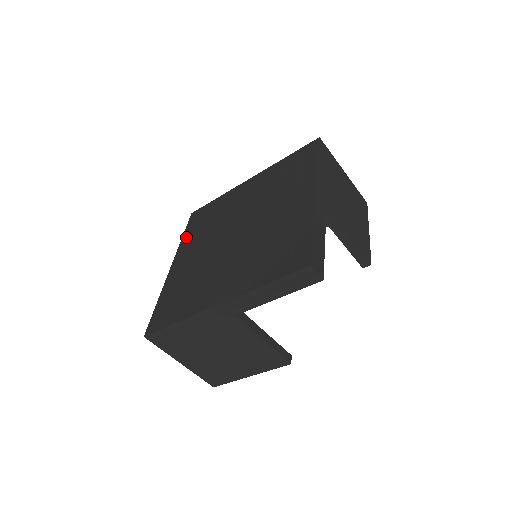
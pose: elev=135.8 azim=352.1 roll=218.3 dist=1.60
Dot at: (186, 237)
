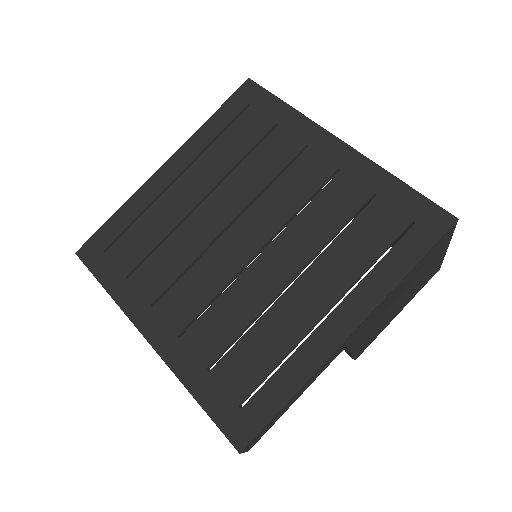
Dot at: (210, 130)
